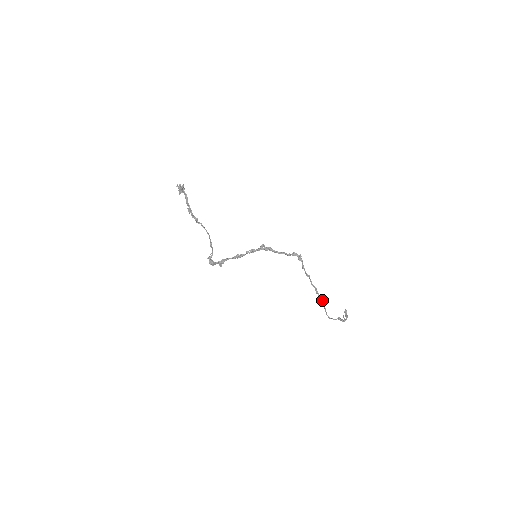
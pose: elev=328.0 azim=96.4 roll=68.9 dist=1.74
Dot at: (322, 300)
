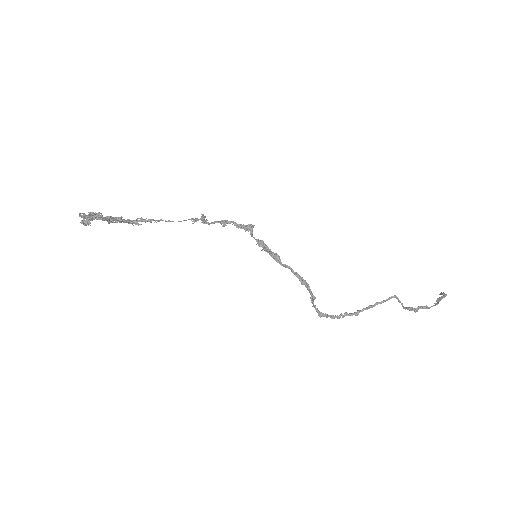
Dot at: (366, 308)
